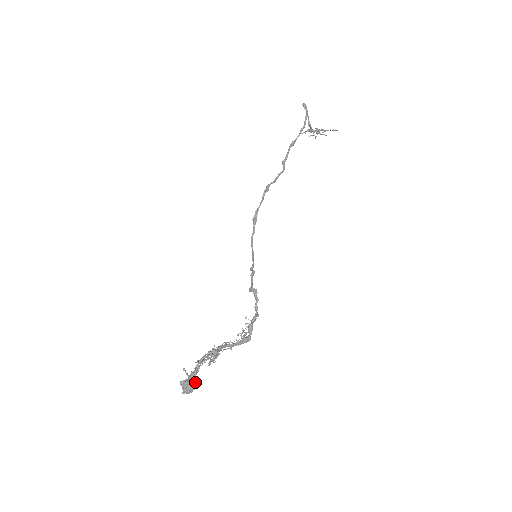
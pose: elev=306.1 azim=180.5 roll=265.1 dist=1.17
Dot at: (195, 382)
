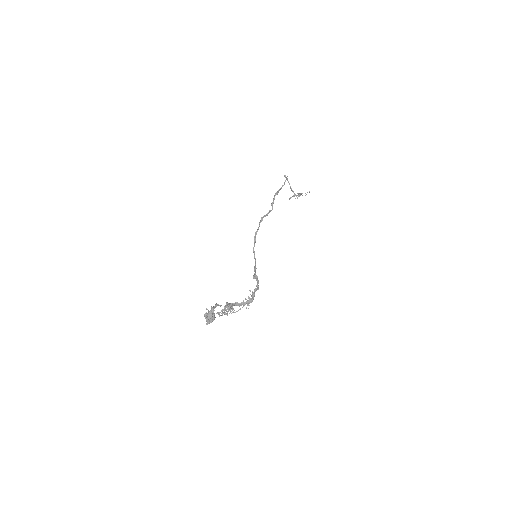
Dot at: (213, 313)
